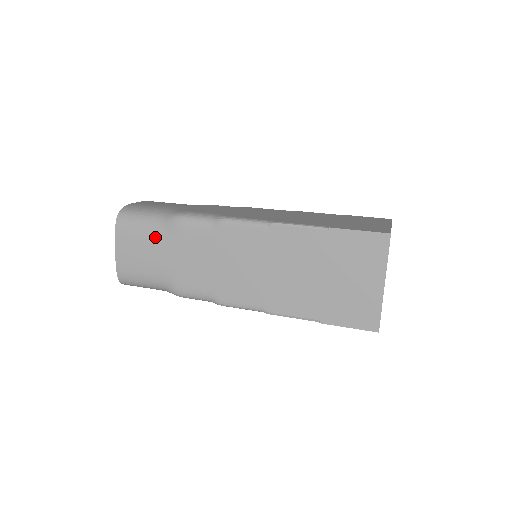
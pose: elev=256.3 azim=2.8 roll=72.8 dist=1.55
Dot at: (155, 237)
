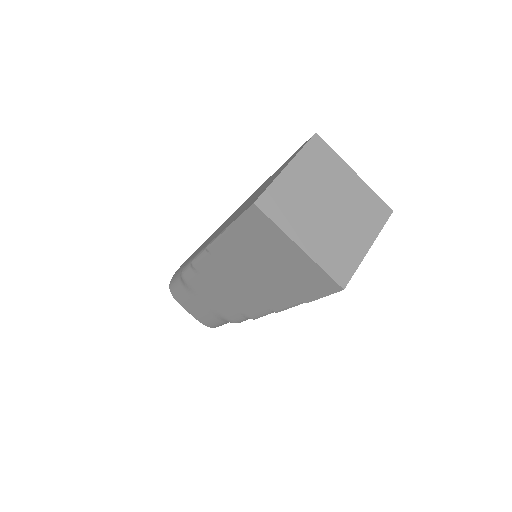
Dot at: occluded
